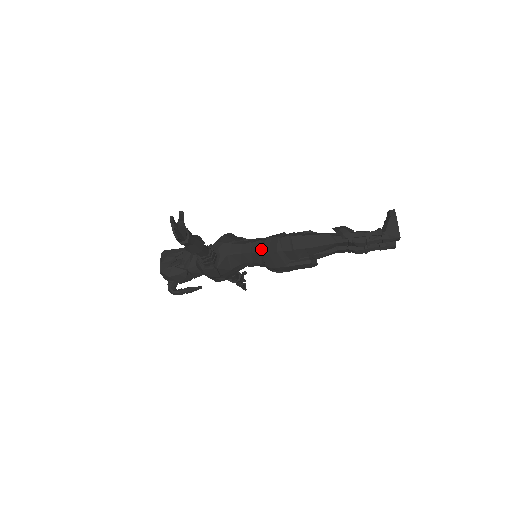
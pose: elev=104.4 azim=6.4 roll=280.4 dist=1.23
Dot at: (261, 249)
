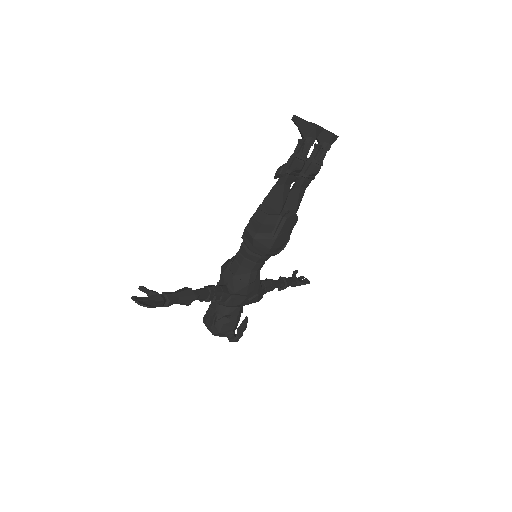
Dot at: (247, 248)
